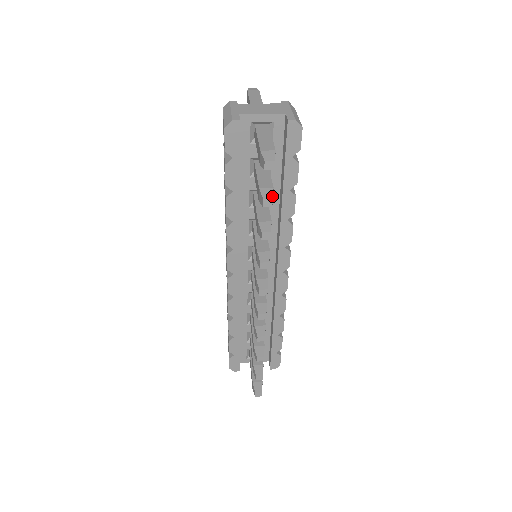
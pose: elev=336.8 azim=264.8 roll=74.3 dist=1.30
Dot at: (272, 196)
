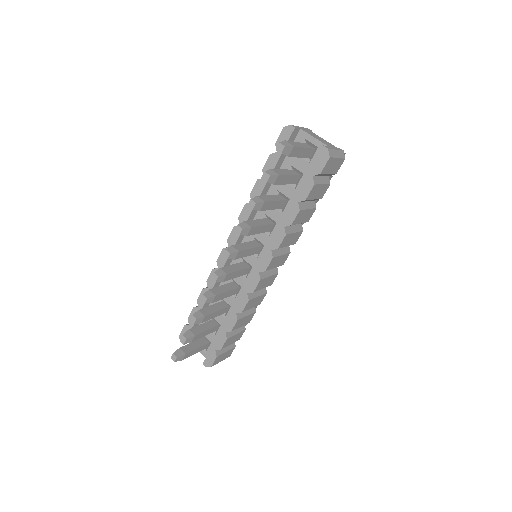
Dot at: (271, 175)
